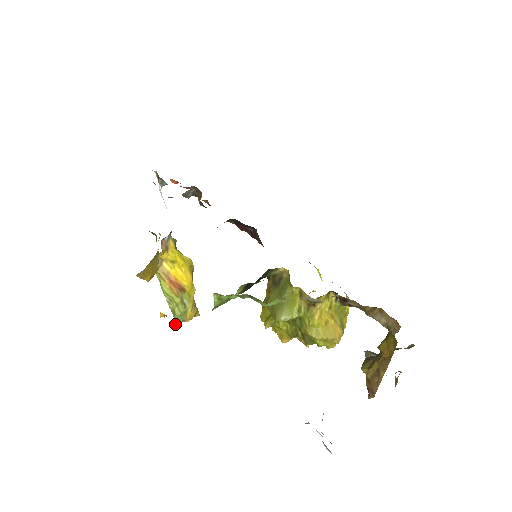
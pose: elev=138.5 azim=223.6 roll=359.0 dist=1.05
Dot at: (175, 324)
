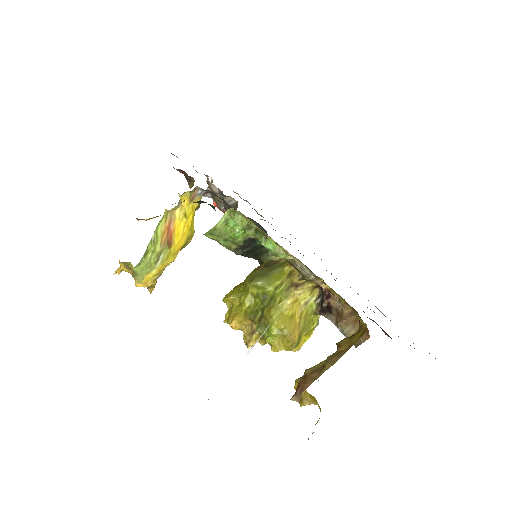
Dot at: (135, 267)
